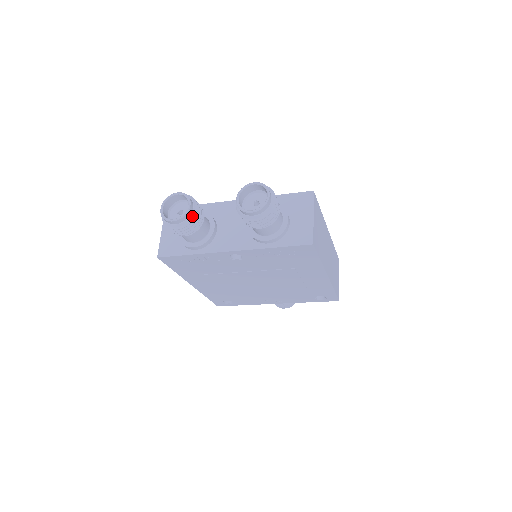
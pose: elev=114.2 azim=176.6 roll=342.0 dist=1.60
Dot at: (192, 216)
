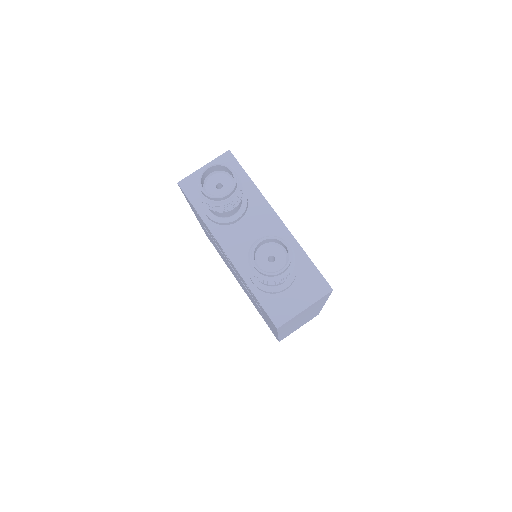
Dot at: (221, 202)
